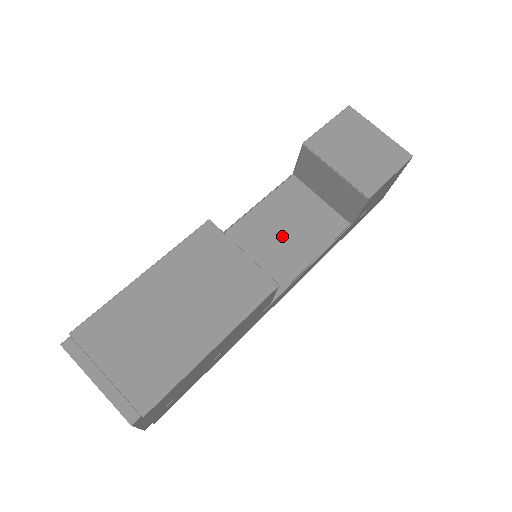
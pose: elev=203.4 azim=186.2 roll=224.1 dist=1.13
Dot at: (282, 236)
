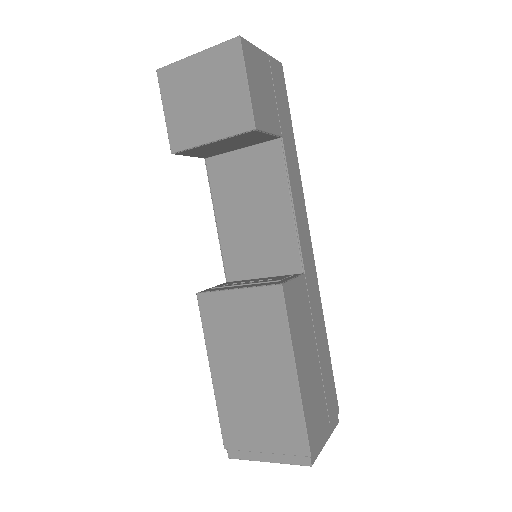
Dot at: (254, 215)
